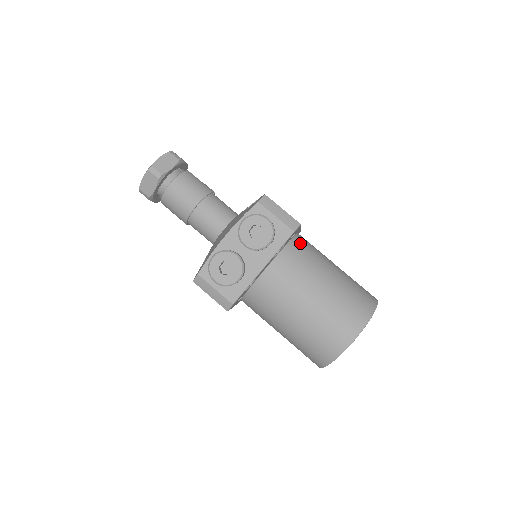
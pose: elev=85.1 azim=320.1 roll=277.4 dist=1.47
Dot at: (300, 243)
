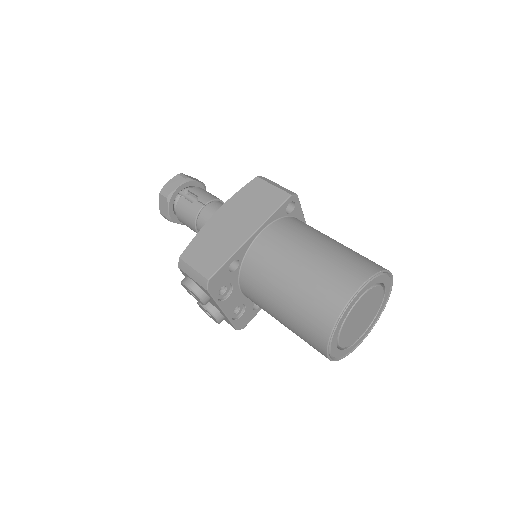
Dot at: (252, 259)
